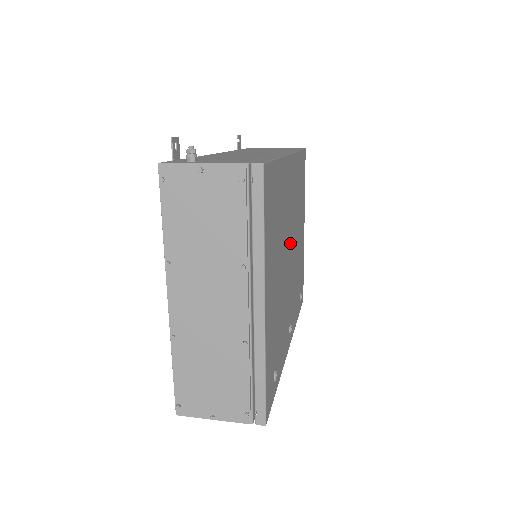
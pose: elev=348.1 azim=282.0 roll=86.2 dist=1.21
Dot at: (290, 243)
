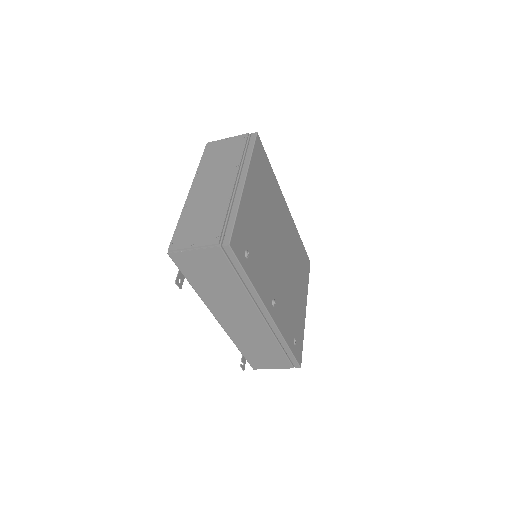
Dot at: (281, 248)
